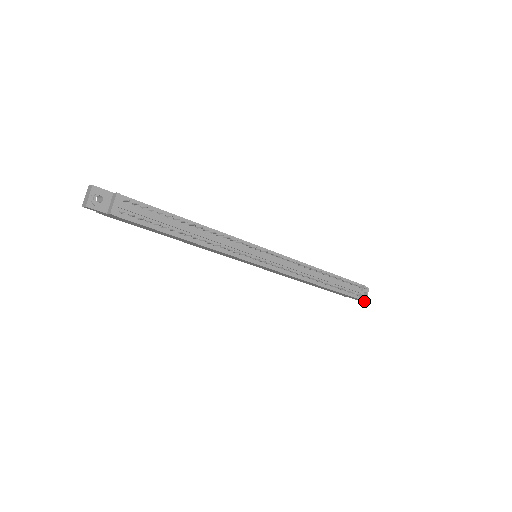
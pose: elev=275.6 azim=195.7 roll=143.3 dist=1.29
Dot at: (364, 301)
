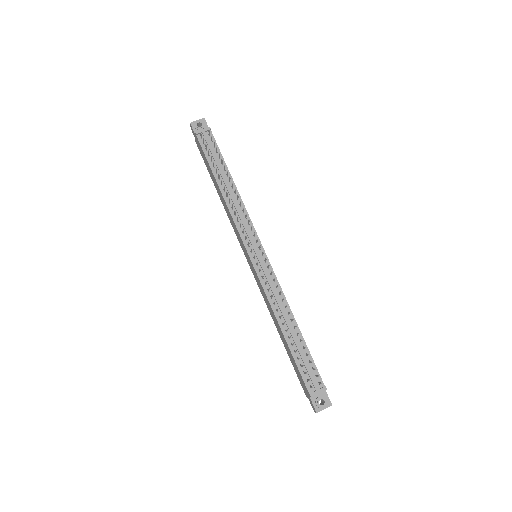
Dot at: (316, 410)
